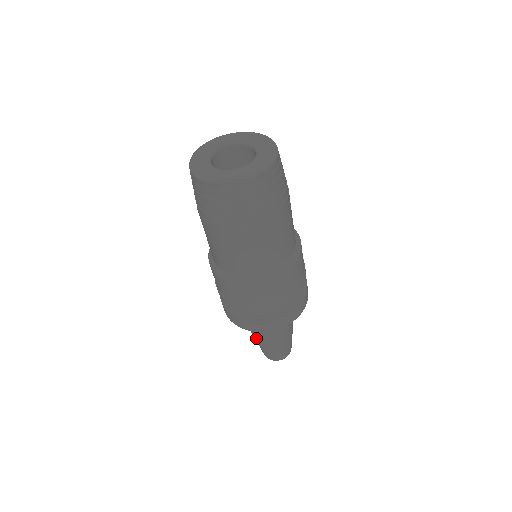
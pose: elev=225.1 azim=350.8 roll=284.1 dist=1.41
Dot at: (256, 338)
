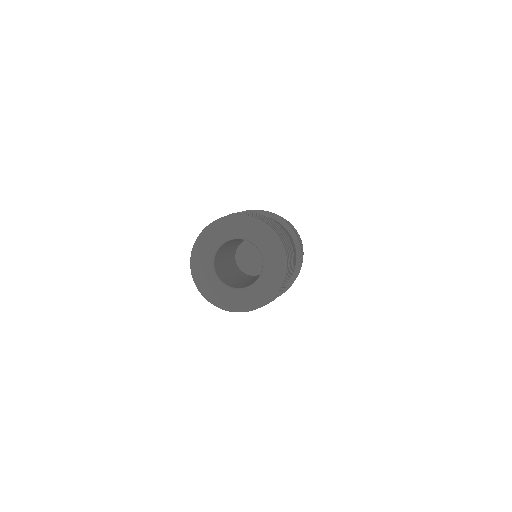
Dot at: occluded
